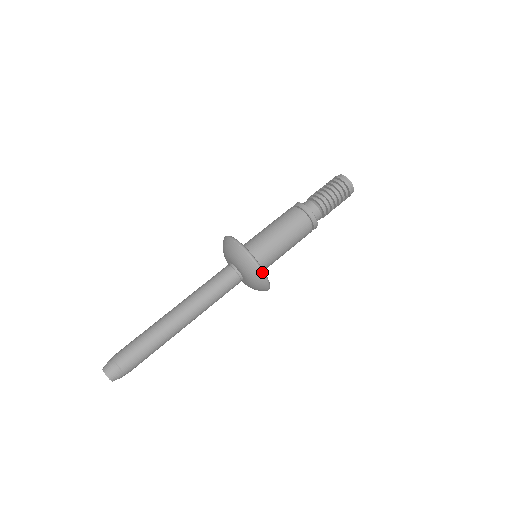
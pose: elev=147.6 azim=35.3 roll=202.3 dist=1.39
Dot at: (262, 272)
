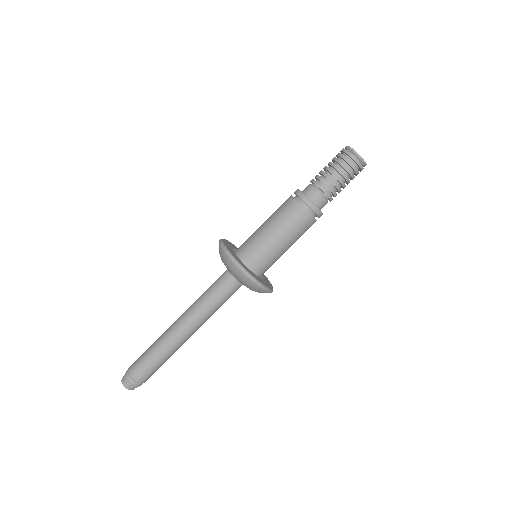
Dot at: (248, 276)
